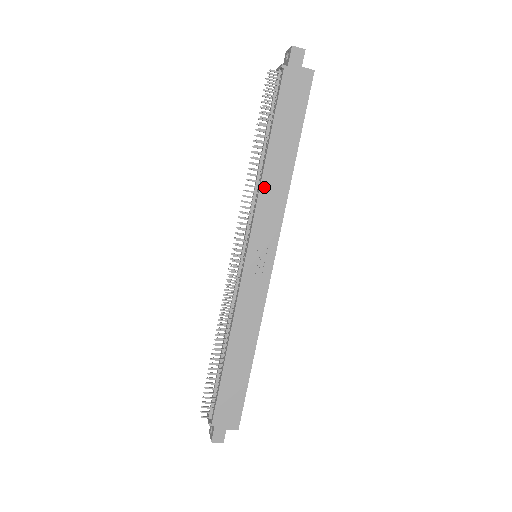
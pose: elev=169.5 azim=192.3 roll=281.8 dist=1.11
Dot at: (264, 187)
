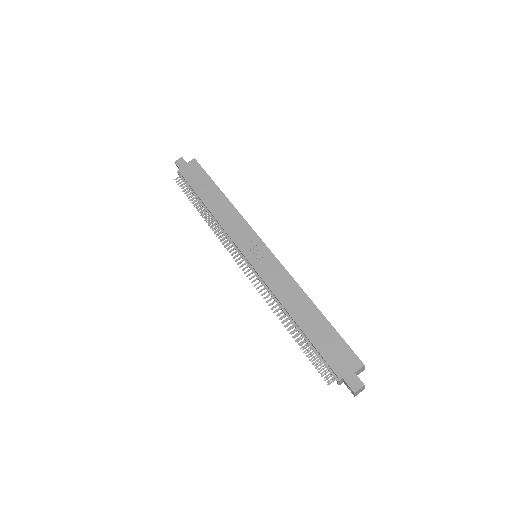
Dot at: (220, 220)
